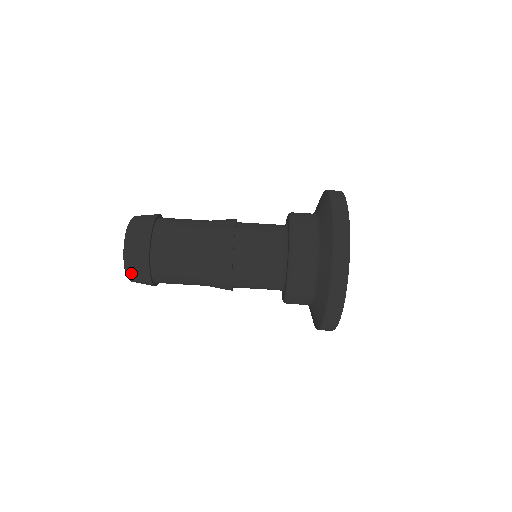
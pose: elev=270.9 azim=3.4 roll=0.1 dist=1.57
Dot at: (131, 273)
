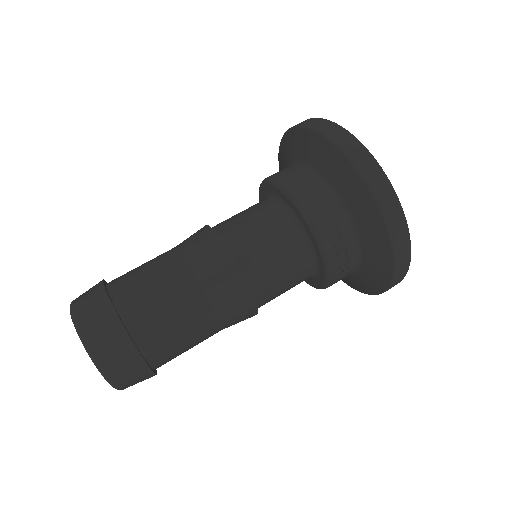
Dot at: (94, 342)
